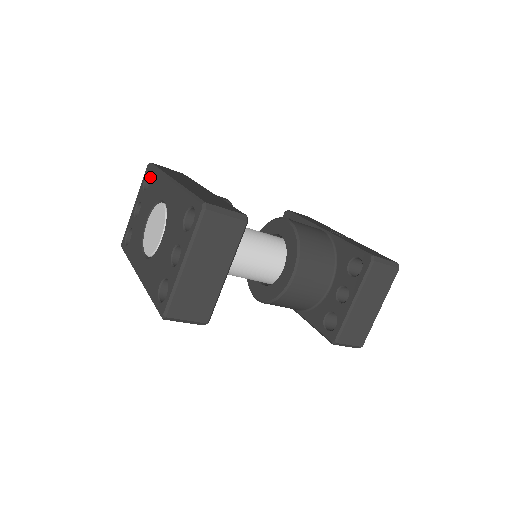
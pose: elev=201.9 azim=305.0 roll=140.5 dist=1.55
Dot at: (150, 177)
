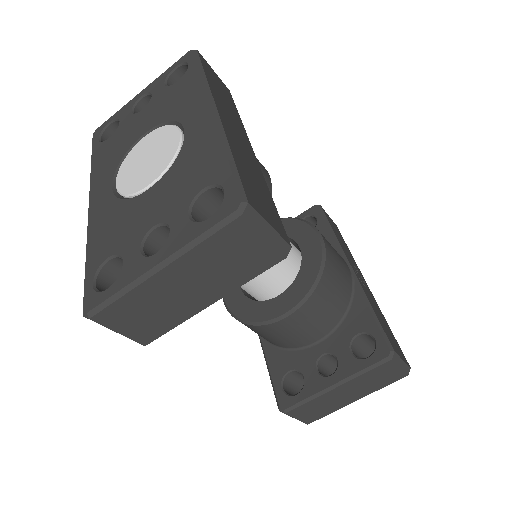
Dot at: (184, 69)
